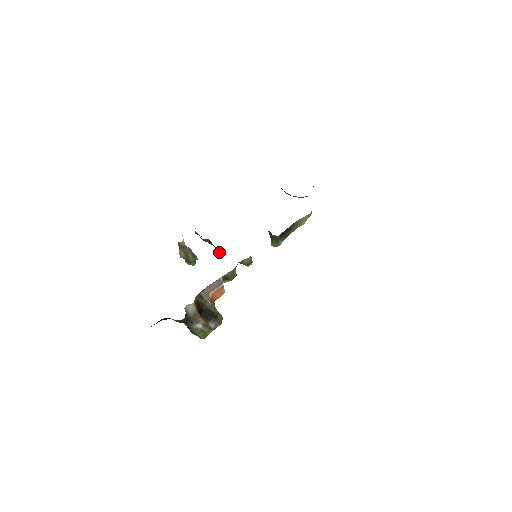
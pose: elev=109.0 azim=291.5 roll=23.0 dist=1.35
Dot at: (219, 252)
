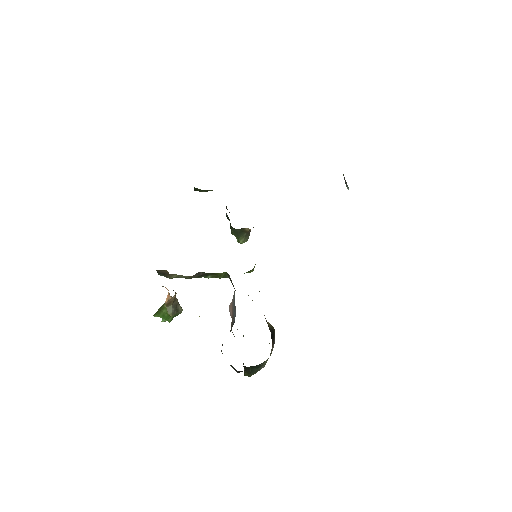
Dot at: (221, 276)
